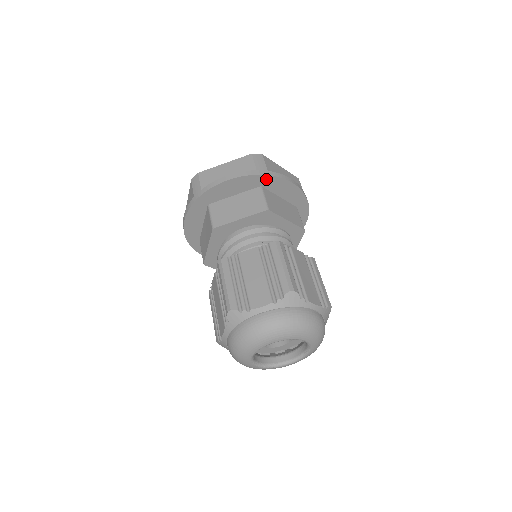
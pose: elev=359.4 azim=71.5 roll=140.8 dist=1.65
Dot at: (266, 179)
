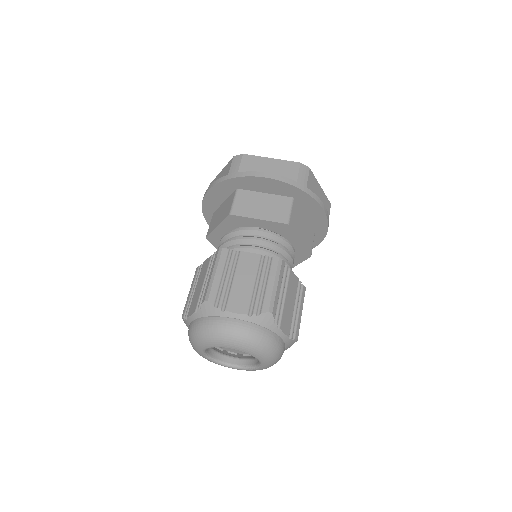
Dot at: (237, 181)
